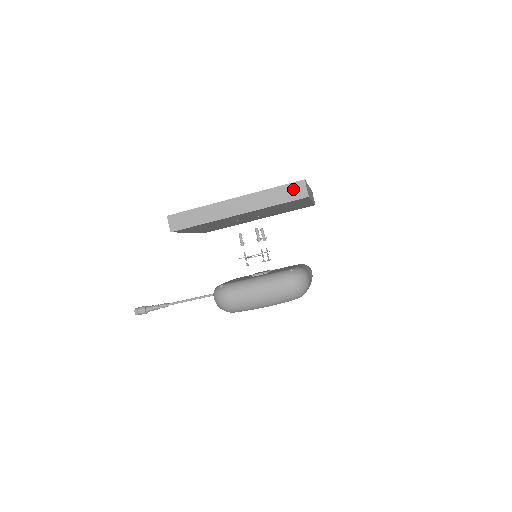
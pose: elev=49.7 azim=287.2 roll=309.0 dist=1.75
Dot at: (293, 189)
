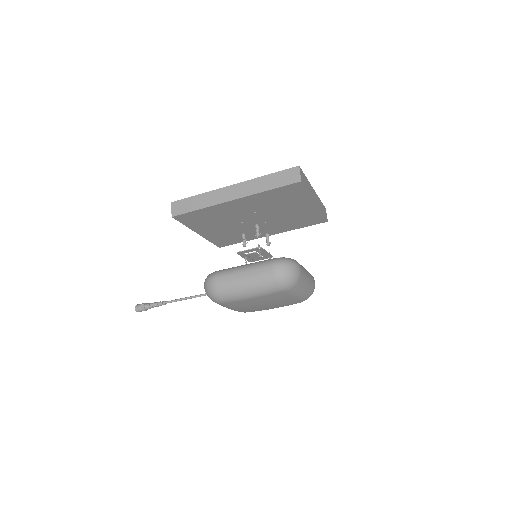
Dot at: (287, 175)
